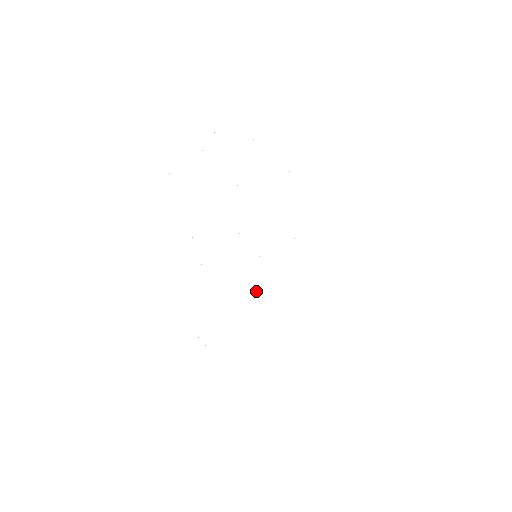
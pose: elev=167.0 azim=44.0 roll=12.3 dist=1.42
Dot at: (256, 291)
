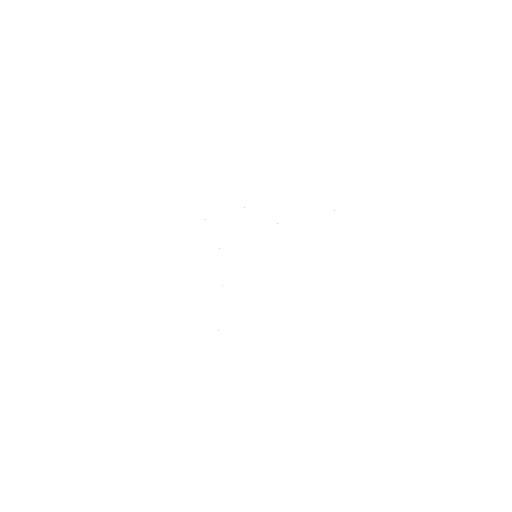
Dot at: occluded
